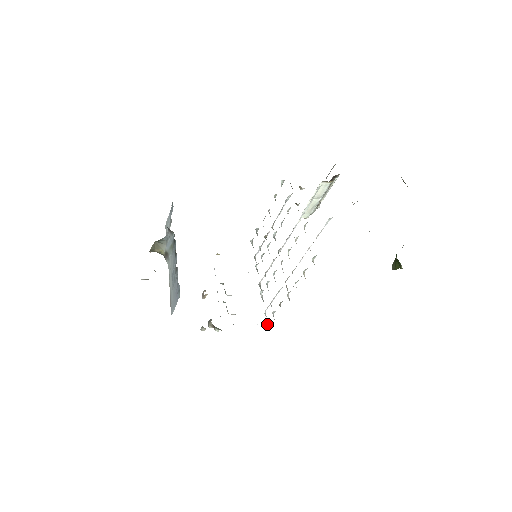
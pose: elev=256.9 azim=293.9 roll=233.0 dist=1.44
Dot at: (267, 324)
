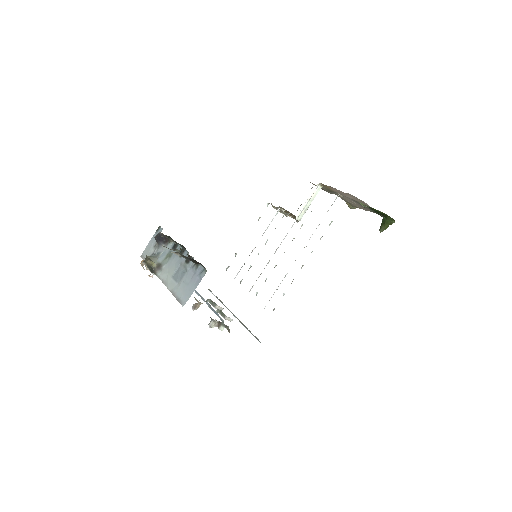
Dot at: occluded
